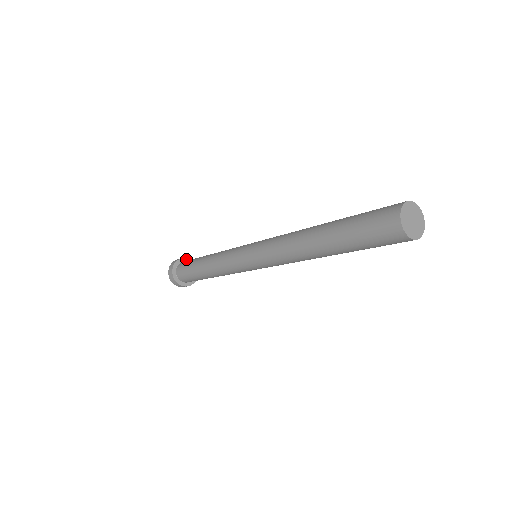
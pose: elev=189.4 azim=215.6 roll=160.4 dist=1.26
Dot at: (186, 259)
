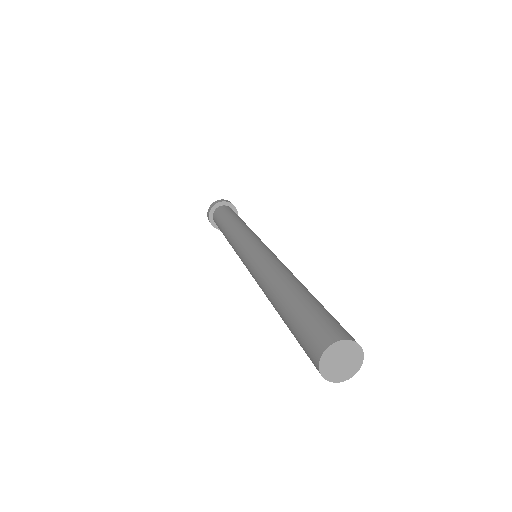
Dot at: (223, 203)
